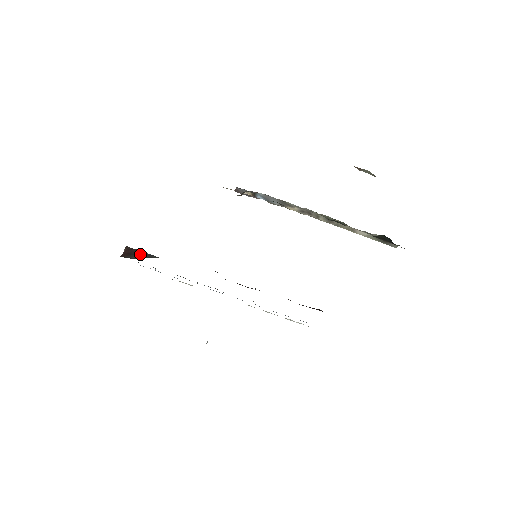
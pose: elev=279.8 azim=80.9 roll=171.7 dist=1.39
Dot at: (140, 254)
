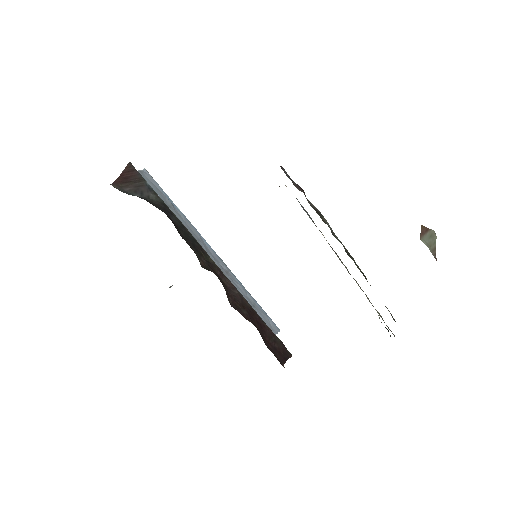
Dot at: (139, 184)
